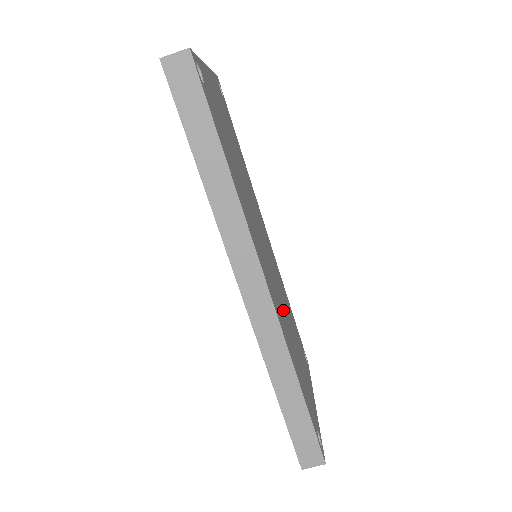
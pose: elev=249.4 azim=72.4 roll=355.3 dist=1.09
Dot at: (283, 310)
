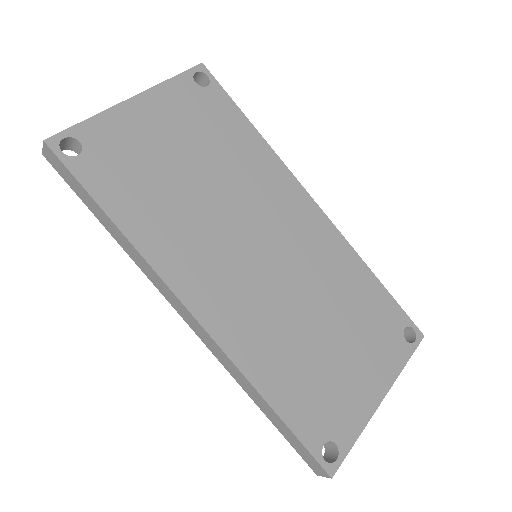
Dot at: (285, 312)
